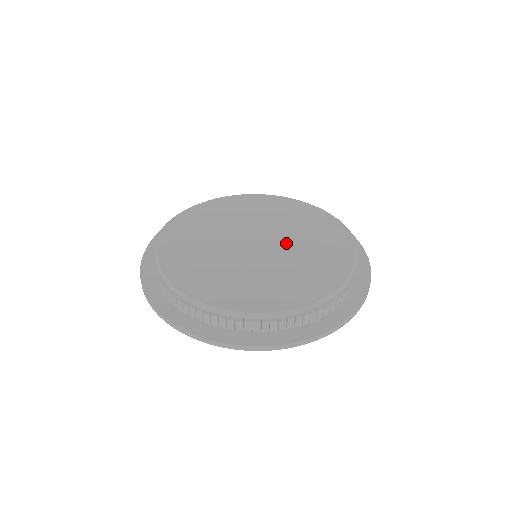
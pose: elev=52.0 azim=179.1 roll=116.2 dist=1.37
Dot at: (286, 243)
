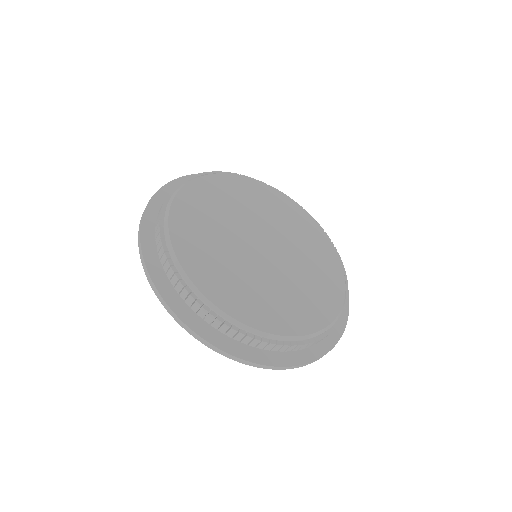
Dot at: (286, 243)
